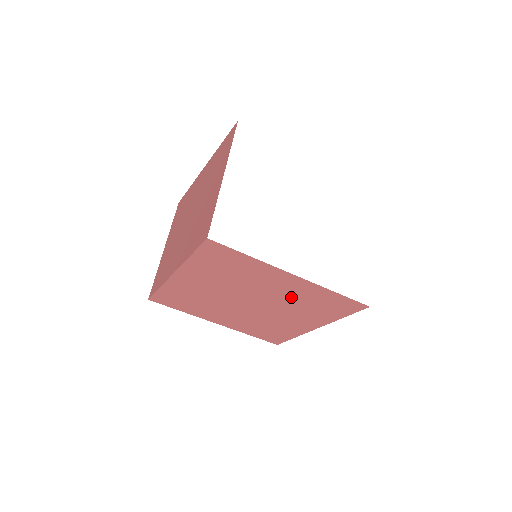
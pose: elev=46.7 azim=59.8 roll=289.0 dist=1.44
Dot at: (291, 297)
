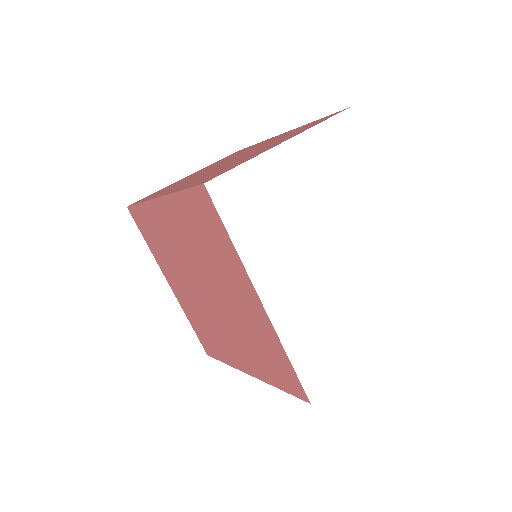
Dot at: (245, 322)
